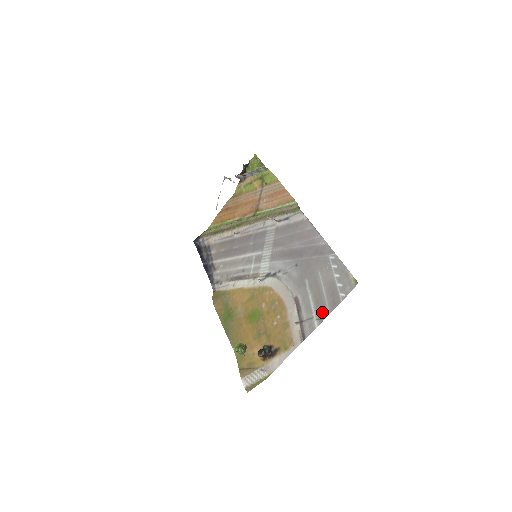
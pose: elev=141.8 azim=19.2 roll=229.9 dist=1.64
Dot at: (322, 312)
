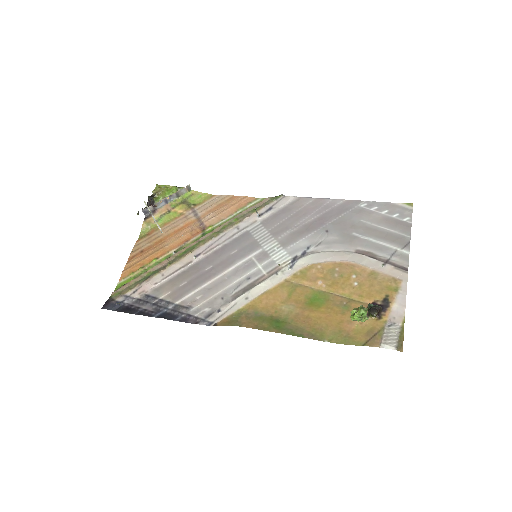
Dot at: (402, 240)
